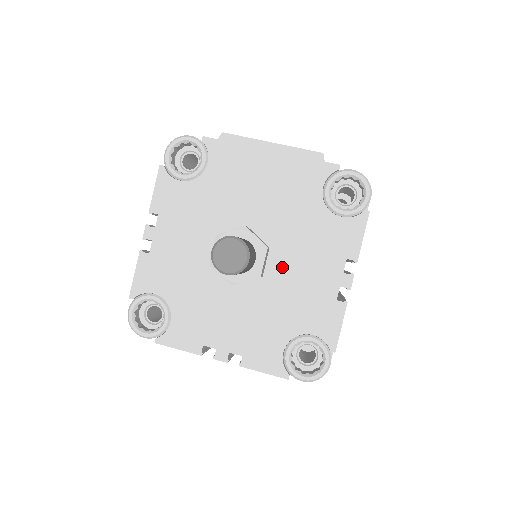
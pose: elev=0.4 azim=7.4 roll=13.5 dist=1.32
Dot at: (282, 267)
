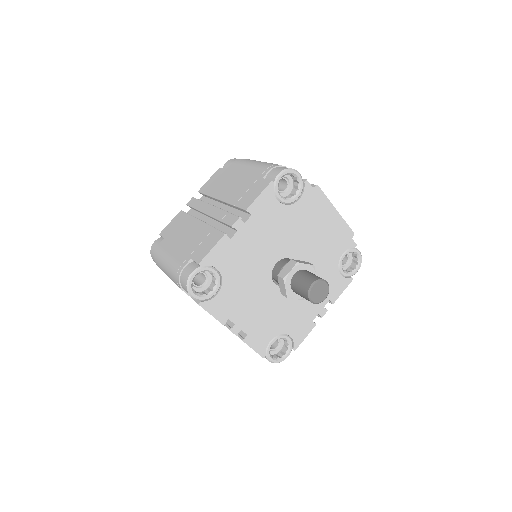
Dot at: occluded
